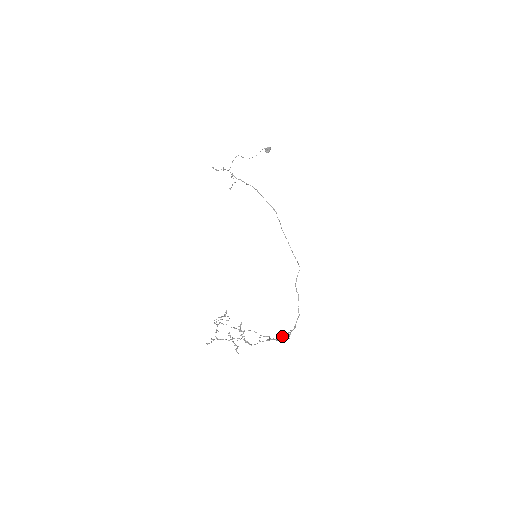
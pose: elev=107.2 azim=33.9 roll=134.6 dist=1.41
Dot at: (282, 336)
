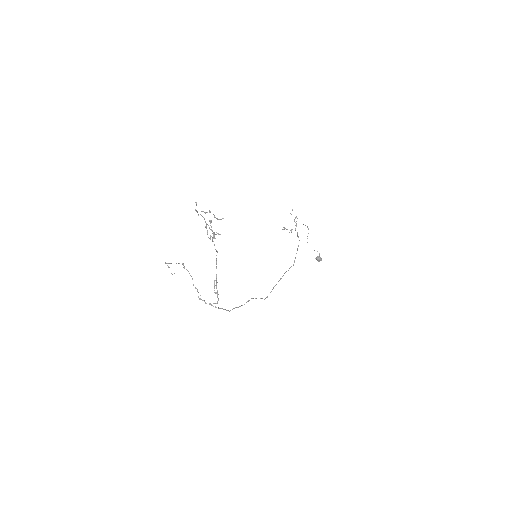
Dot at: occluded
